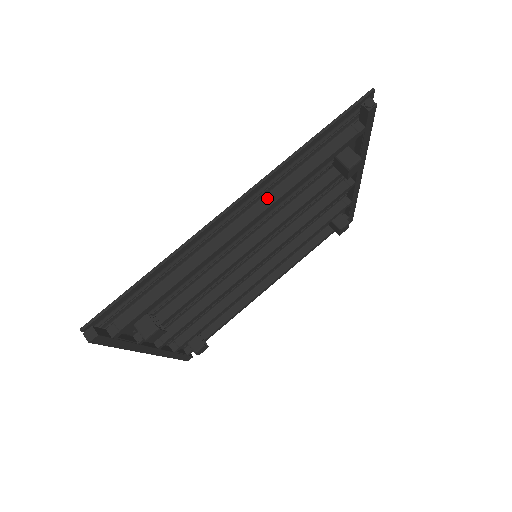
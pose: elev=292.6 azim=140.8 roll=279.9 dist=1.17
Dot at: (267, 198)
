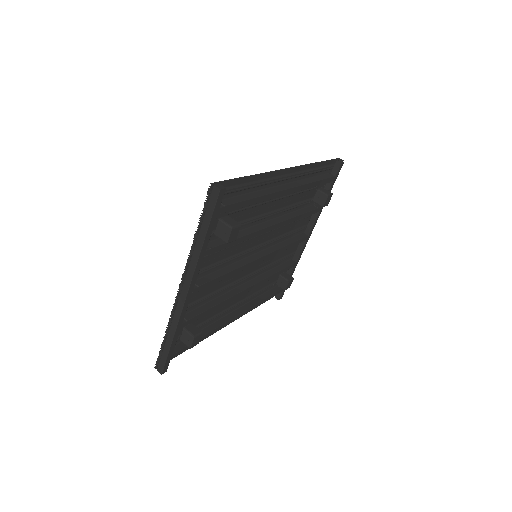
Dot at: (297, 182)
